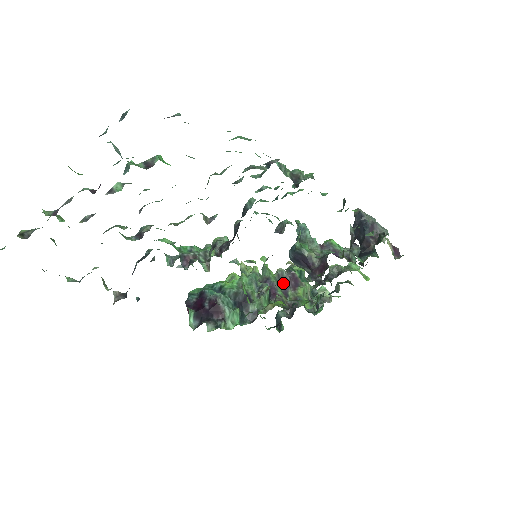
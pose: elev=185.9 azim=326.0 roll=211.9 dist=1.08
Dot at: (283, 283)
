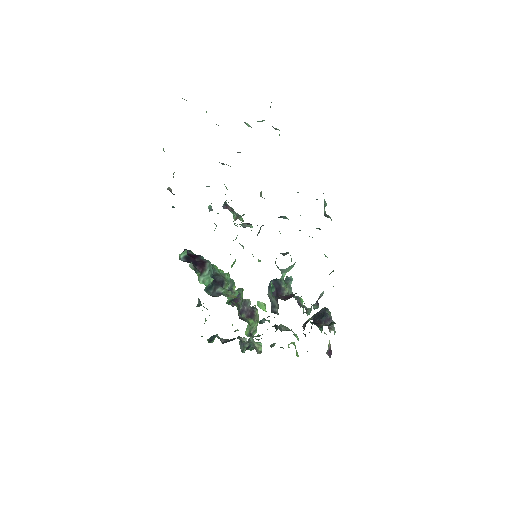
Dot at: (244, 307)
